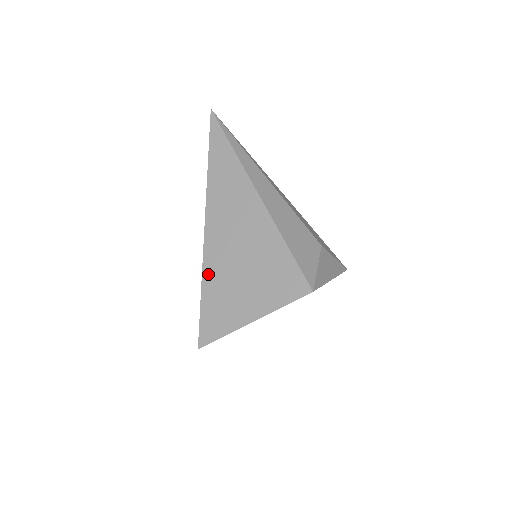
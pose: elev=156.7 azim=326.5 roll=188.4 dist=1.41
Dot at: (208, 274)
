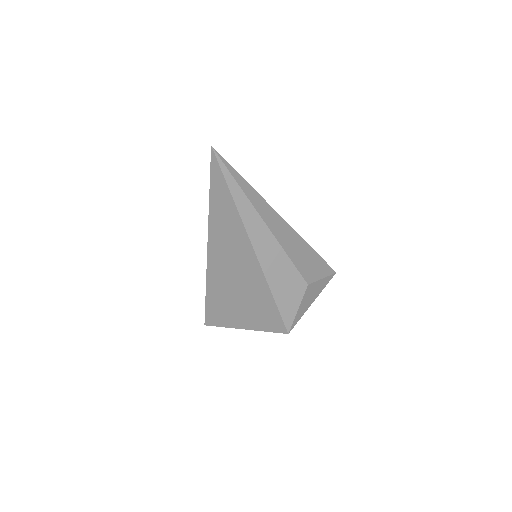
Dot at: (211, 287)
